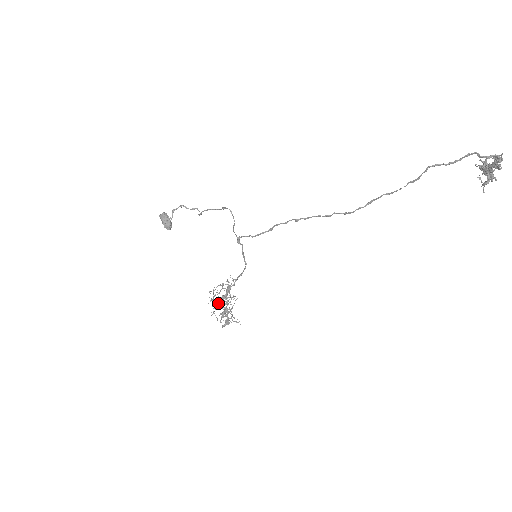
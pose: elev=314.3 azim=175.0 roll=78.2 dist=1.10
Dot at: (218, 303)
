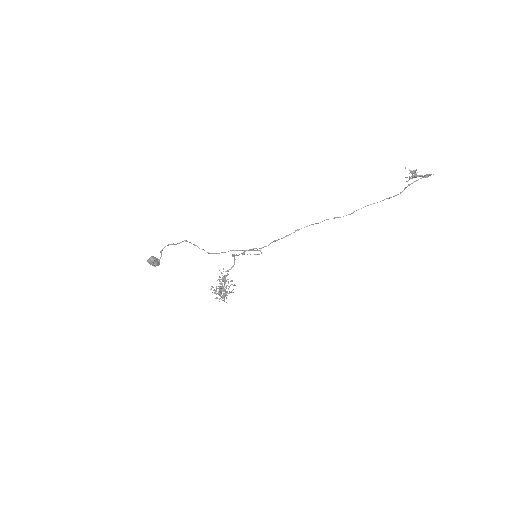
Dot at: occluded
